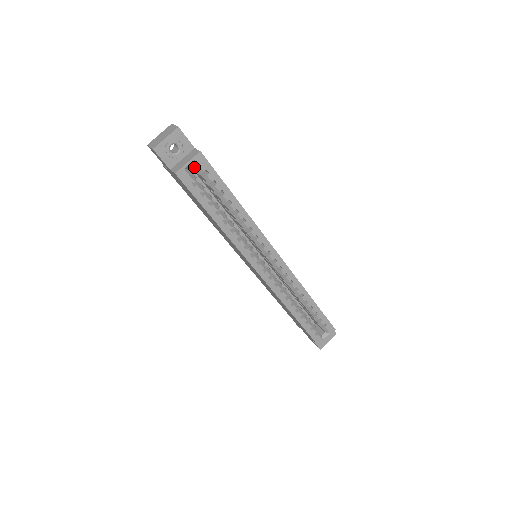
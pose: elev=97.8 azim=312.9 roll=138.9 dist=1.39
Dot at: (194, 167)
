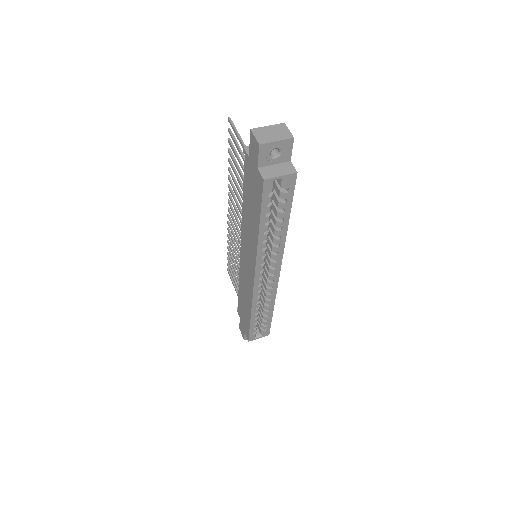
Dot at: occluded
